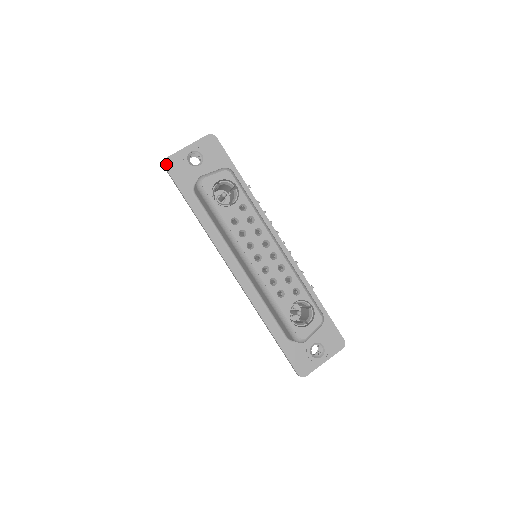
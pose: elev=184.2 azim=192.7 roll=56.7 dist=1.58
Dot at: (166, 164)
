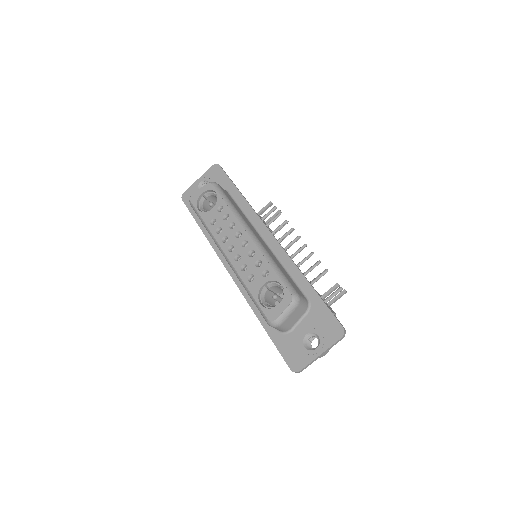
Dot at: (183, 197)
